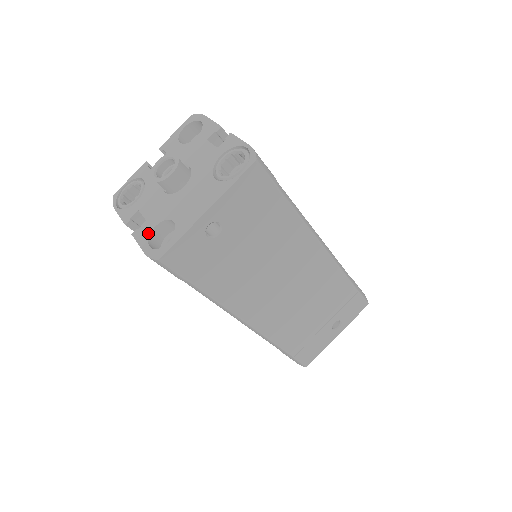
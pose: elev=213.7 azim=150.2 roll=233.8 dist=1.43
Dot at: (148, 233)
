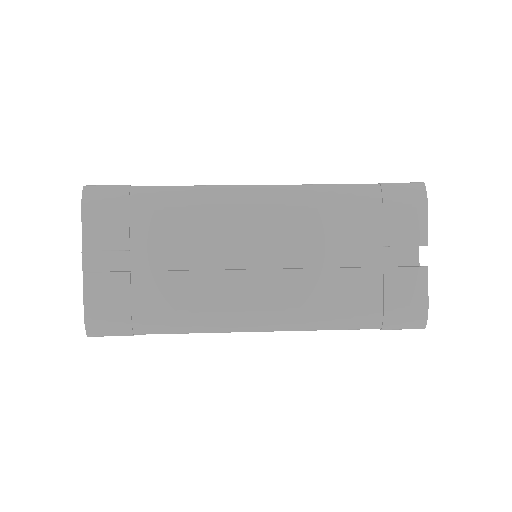
Dot at: occluded
